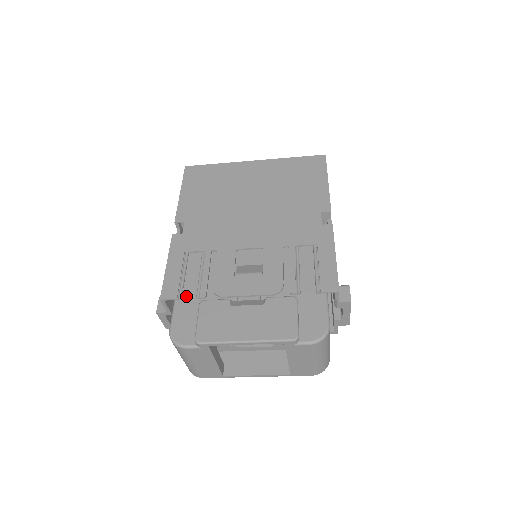
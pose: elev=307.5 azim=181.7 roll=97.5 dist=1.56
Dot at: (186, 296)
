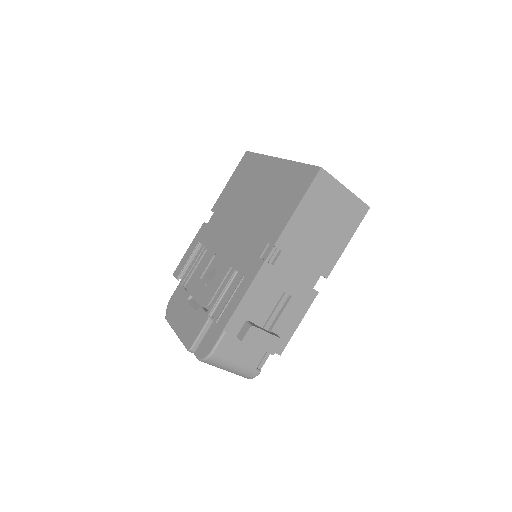
Dot at: occluded
